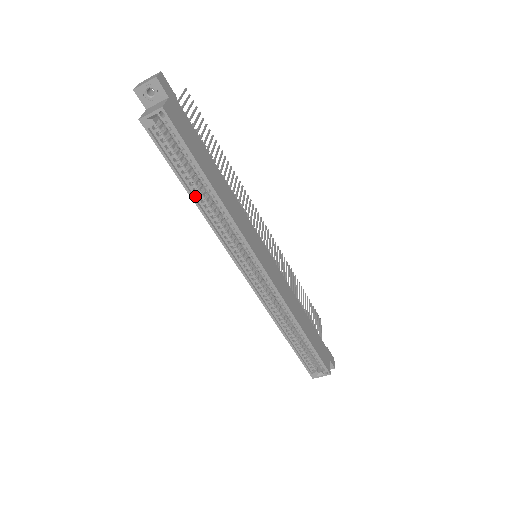
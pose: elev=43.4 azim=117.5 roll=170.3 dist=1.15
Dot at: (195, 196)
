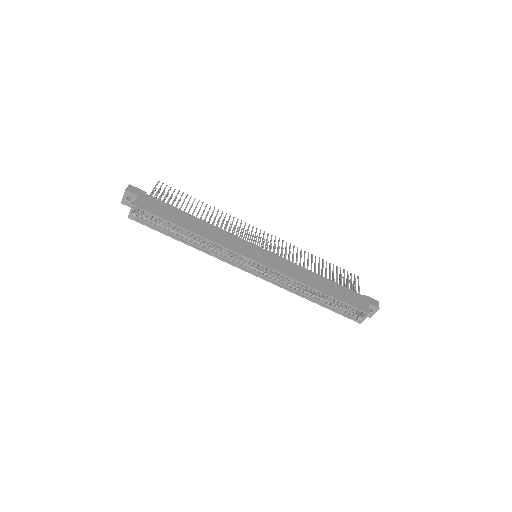
Dot at: (185, 241)
